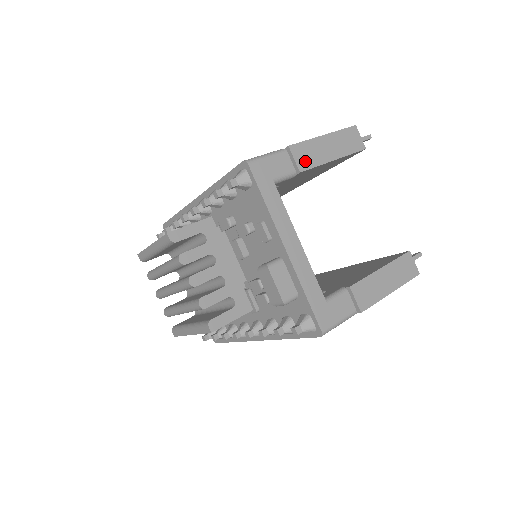
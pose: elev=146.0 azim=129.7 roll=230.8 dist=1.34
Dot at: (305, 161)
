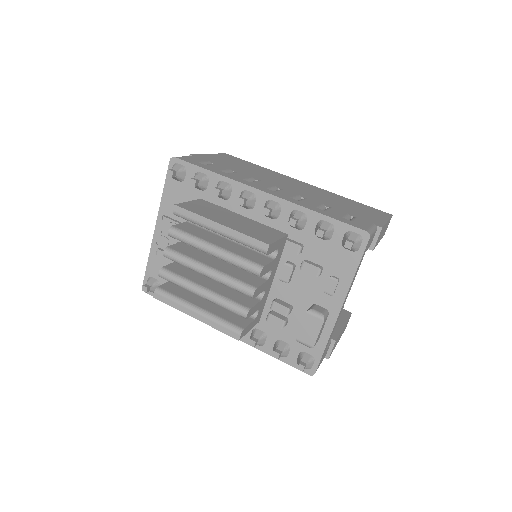
Dot at: (377, 241)
